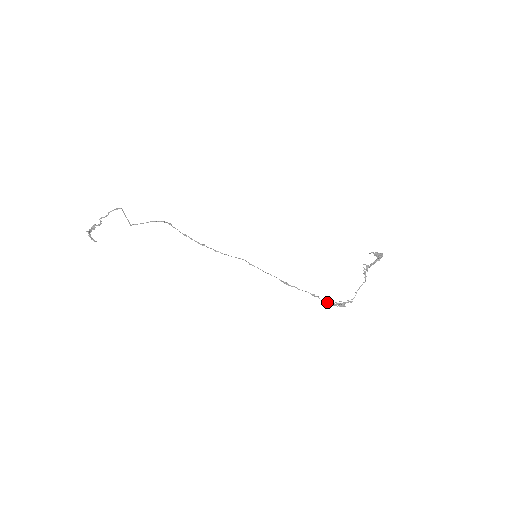
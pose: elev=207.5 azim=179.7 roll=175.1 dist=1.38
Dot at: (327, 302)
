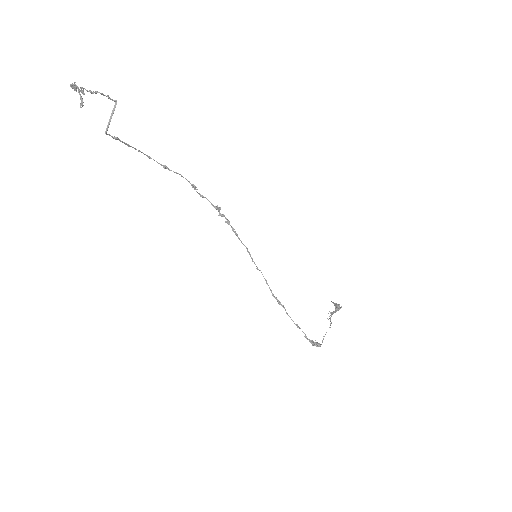
Dot at: occluded
